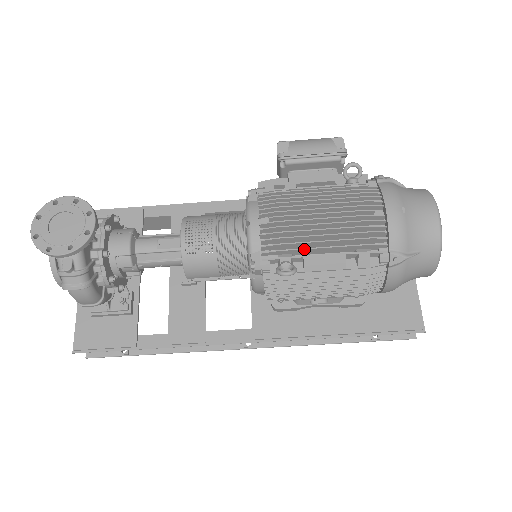
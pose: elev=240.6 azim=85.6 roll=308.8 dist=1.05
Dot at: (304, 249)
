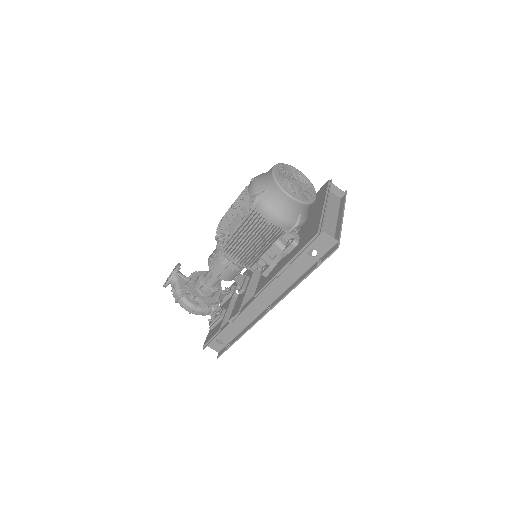
Dot at: (226, 224)
